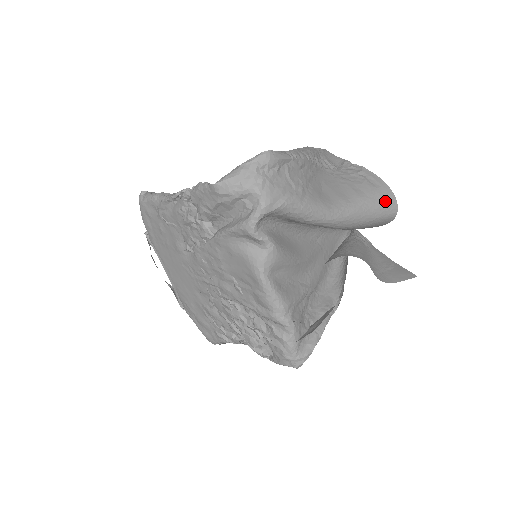
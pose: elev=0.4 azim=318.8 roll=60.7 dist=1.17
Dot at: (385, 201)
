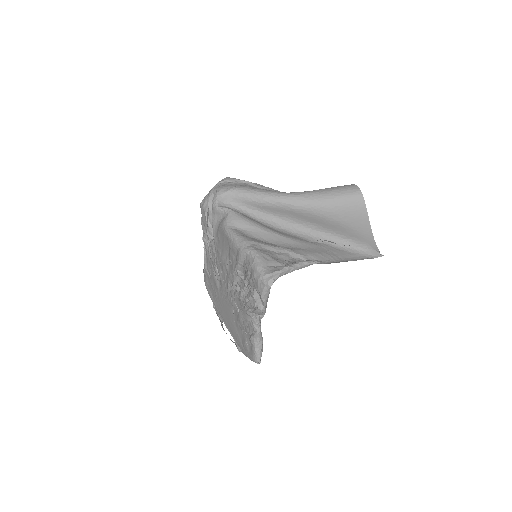
Dot at: (343, 187)
